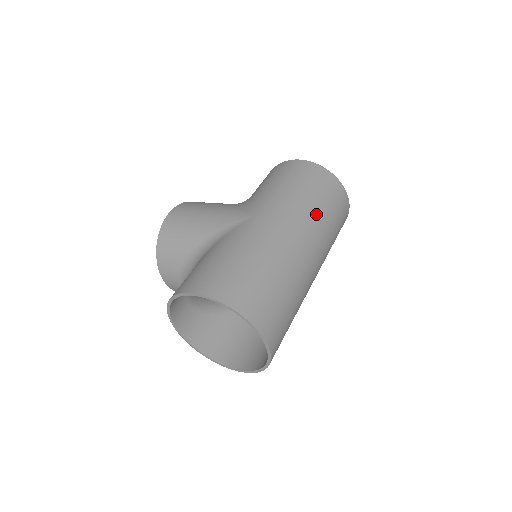
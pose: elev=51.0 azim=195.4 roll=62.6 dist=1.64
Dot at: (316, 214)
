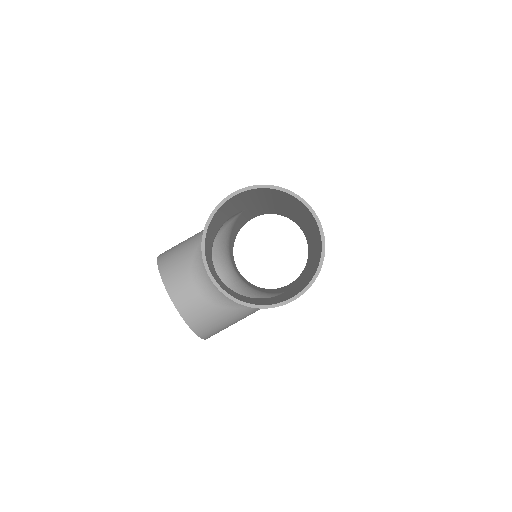
Dot at: occluded
